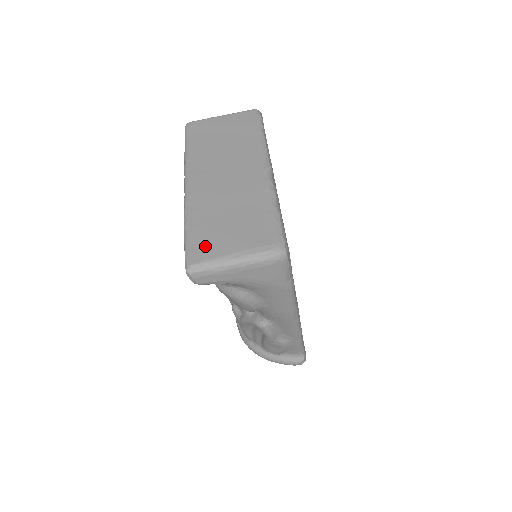
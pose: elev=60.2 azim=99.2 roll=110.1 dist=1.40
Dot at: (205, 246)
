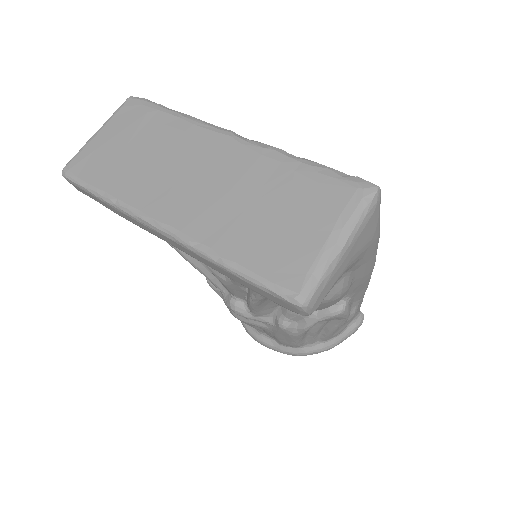
Dot at: (284, 261)
